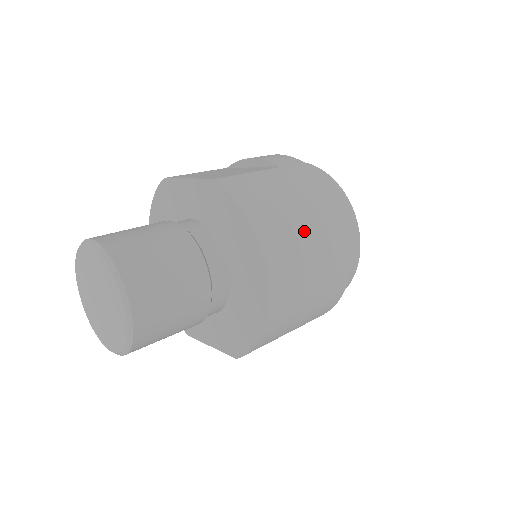
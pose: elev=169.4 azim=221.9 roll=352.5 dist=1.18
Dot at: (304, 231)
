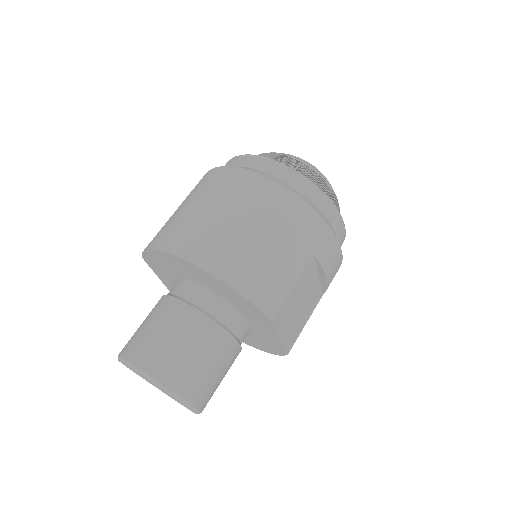
Dot at: (193, 208)
